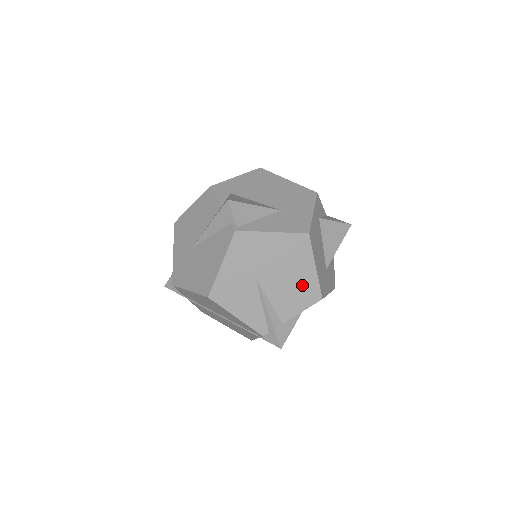
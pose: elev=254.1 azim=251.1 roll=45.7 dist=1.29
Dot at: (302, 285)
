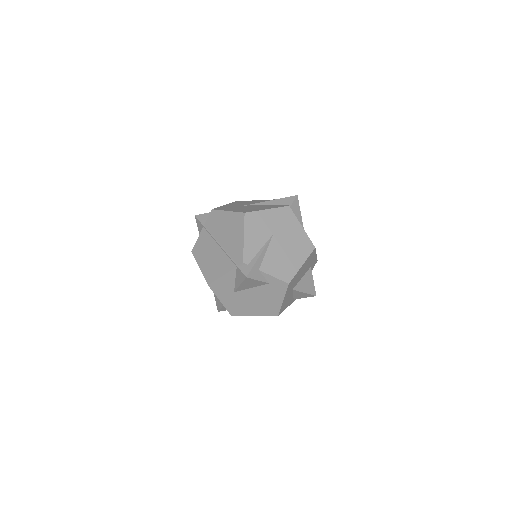
Dot at: (288, 265)
